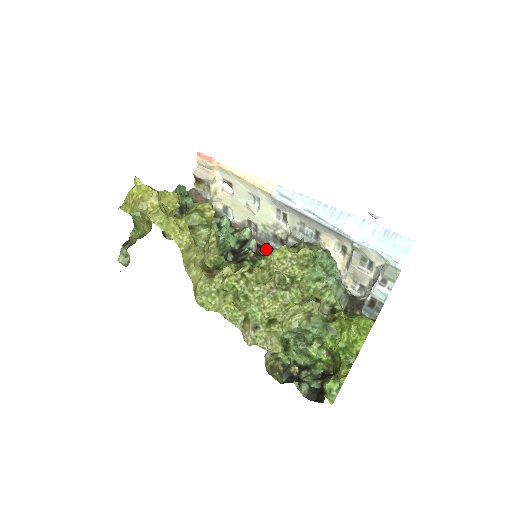
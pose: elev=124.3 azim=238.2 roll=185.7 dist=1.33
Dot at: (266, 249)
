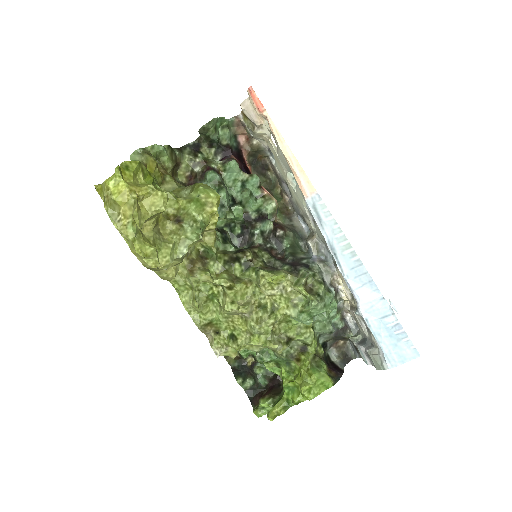
Dot at: (280, 238)
